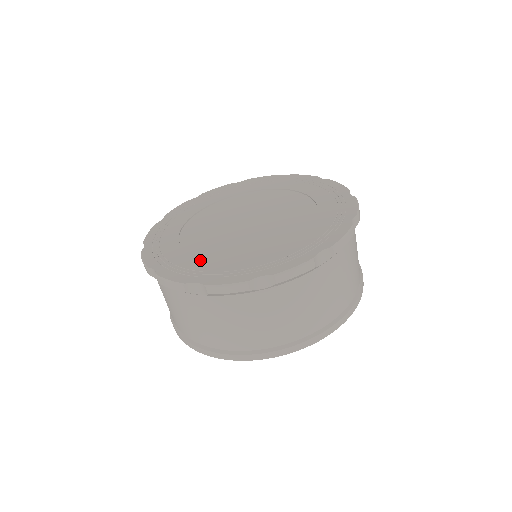
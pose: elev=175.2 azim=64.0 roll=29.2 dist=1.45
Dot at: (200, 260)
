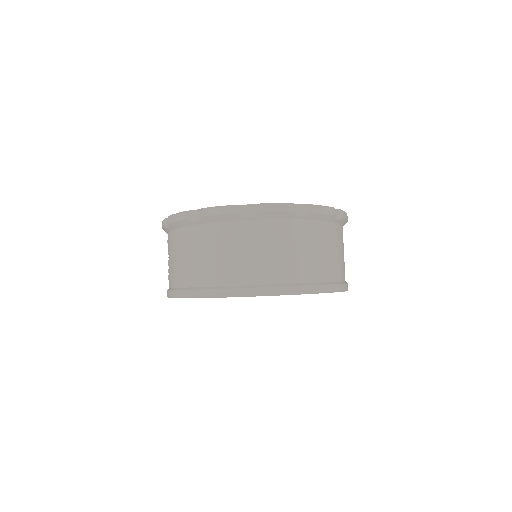
Dot at: occluded
